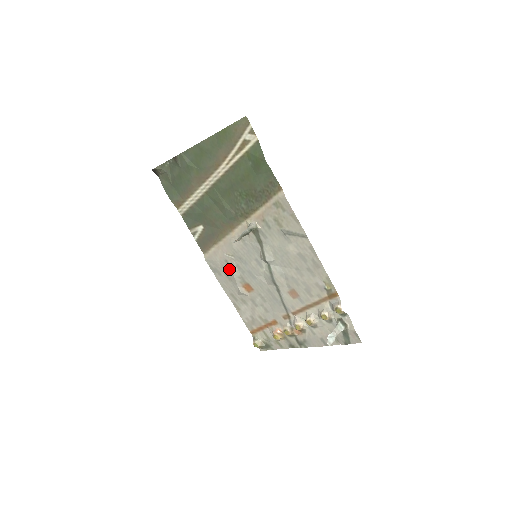
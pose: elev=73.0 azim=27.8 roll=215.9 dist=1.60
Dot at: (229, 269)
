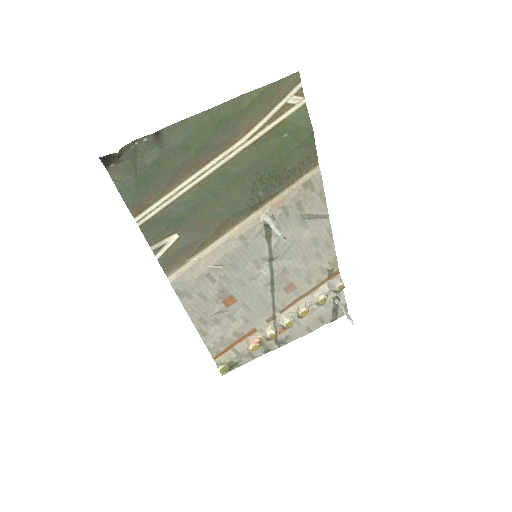
Dot at: (210, 285)
